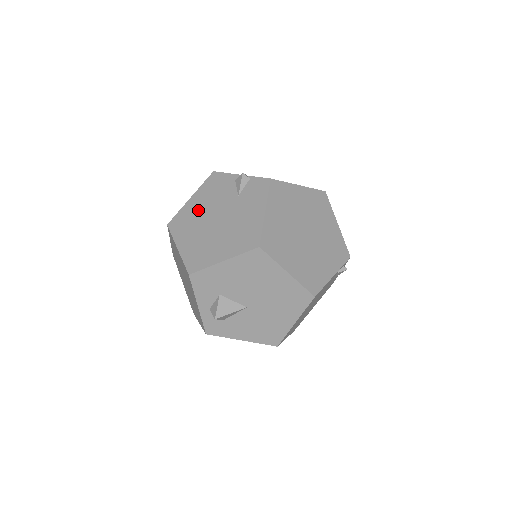
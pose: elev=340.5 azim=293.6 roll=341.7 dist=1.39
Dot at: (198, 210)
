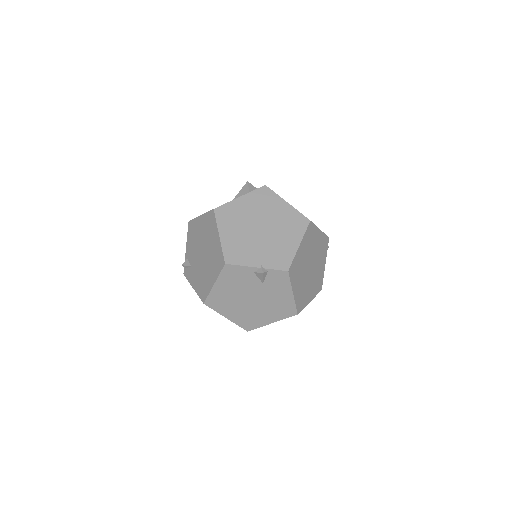
Dot at: (229, 294)
